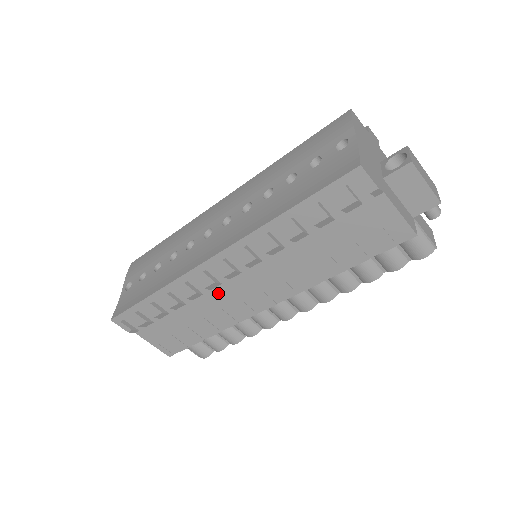
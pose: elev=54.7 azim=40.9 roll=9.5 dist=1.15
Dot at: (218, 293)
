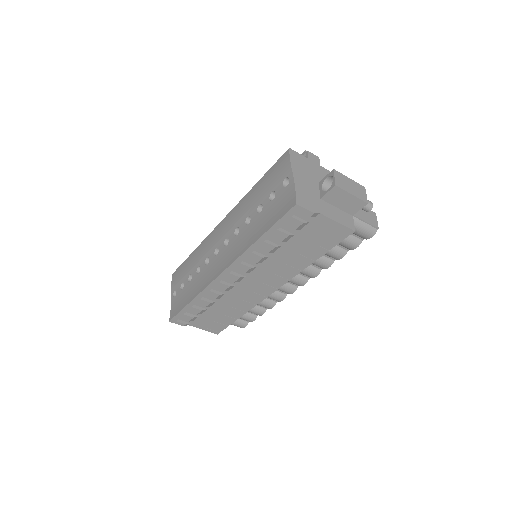
Dot at: (235, 291)
